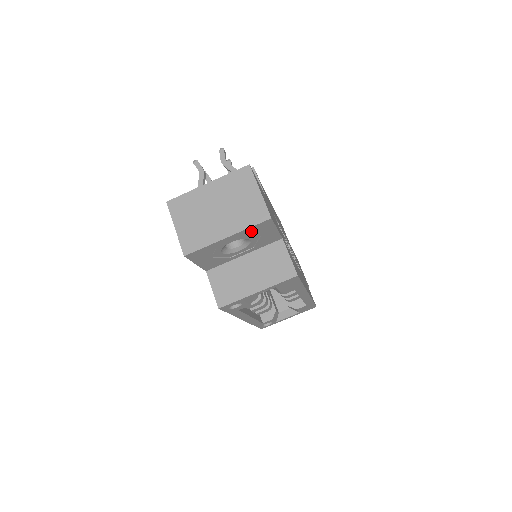
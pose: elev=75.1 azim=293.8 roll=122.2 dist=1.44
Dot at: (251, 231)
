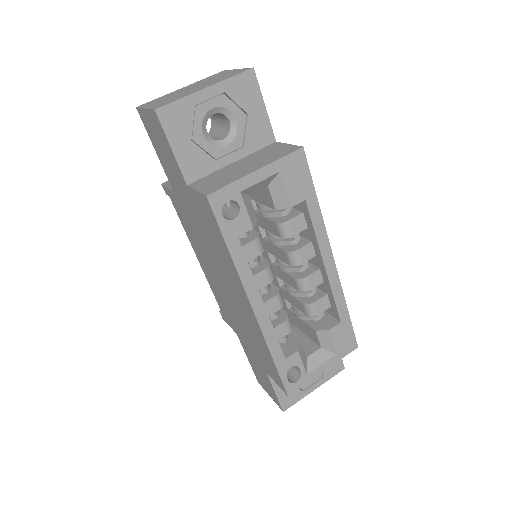
Dot at: (234, 90)
